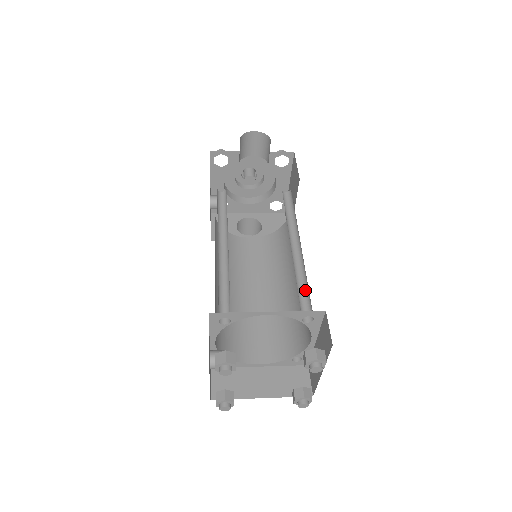
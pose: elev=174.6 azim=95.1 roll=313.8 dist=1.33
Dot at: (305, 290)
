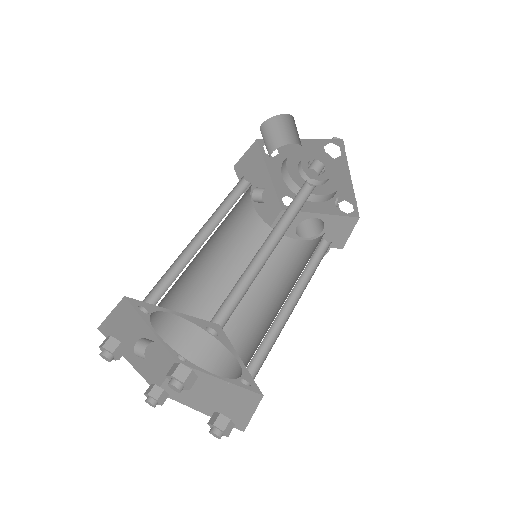
Dot at: (241, 299)
